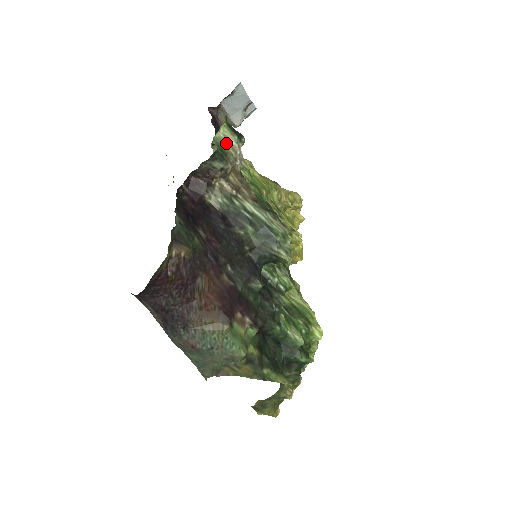
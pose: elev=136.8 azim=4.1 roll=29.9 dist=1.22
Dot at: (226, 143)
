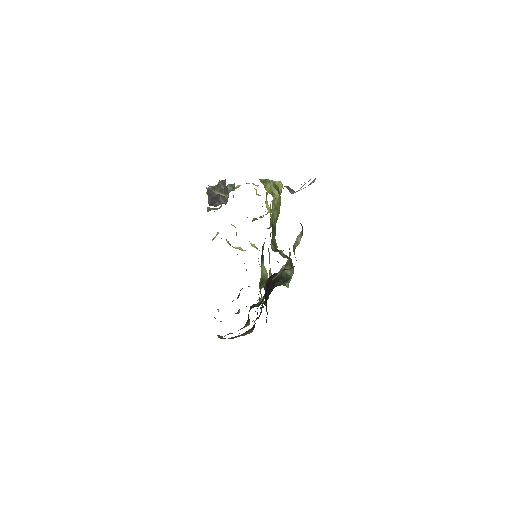
Dot at: (296, 242)
